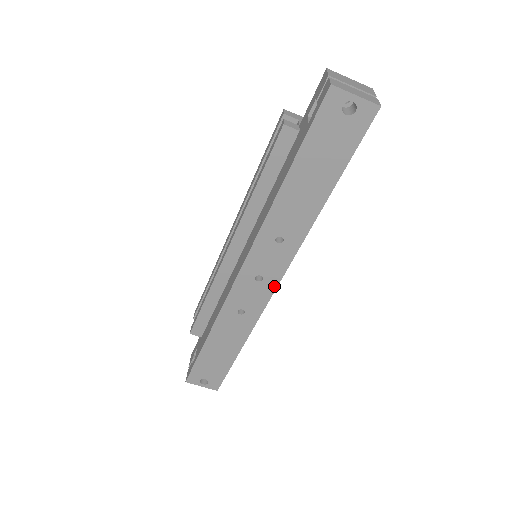
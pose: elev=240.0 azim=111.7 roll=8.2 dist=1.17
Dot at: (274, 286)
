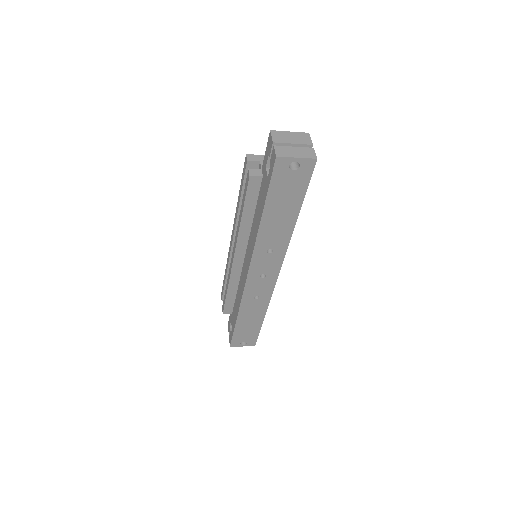
Dot at: (275, 277)
